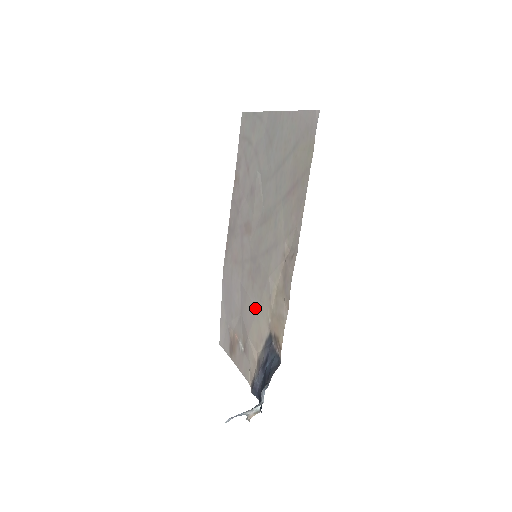
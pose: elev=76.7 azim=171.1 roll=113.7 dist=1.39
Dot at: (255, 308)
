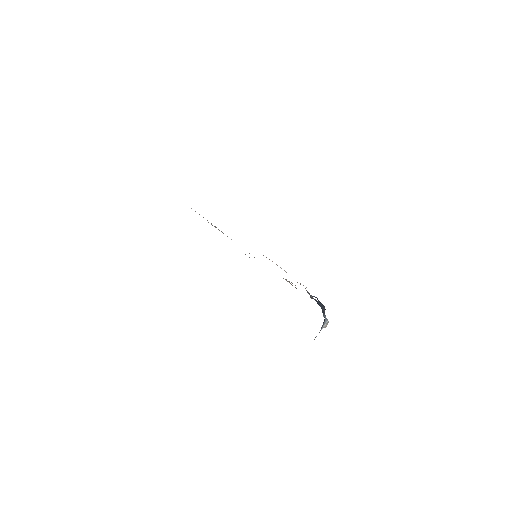
Dot at: occluded
